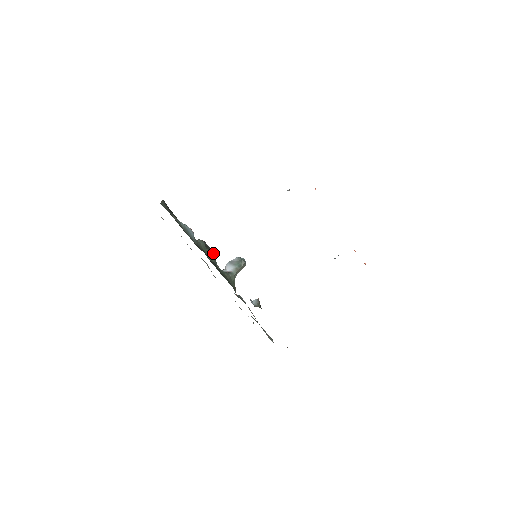
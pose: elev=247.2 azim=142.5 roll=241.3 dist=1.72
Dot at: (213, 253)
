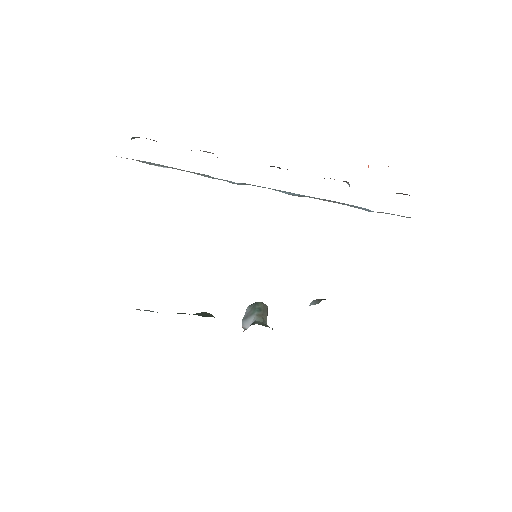
Dot at: (205, 313)
